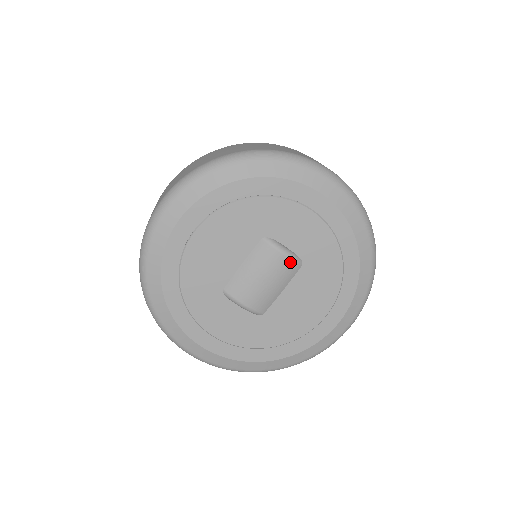
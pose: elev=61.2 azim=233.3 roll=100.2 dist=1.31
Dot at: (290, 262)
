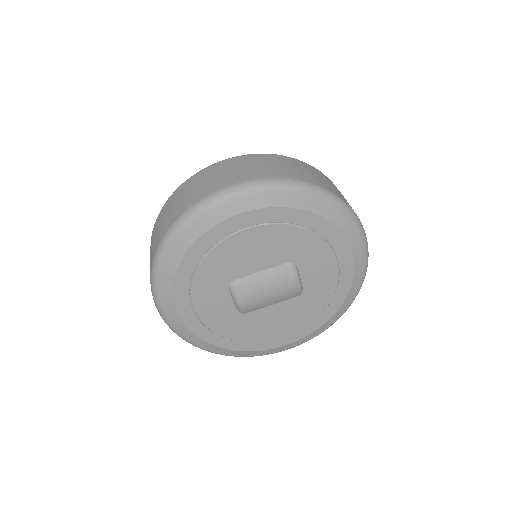
Dot at: (296, 290)
